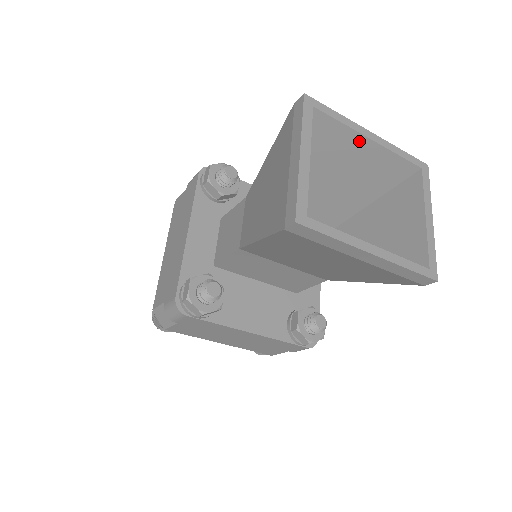
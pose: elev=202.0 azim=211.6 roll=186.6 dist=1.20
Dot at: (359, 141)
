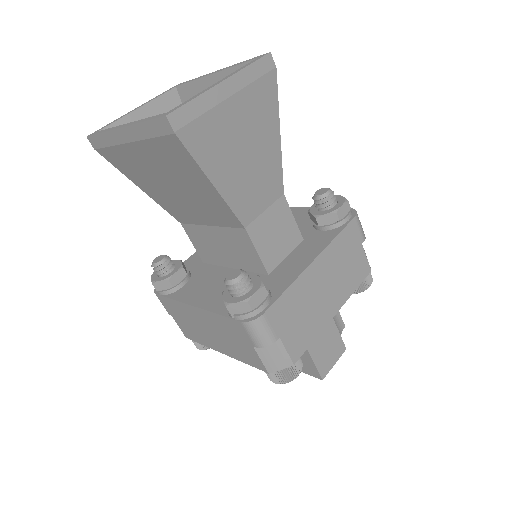
Dot at: (208, 83)
